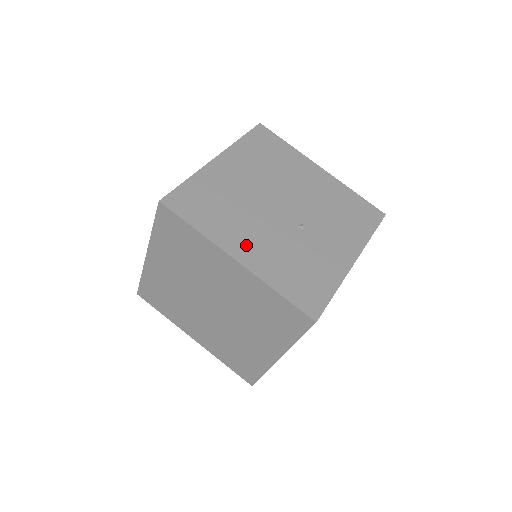
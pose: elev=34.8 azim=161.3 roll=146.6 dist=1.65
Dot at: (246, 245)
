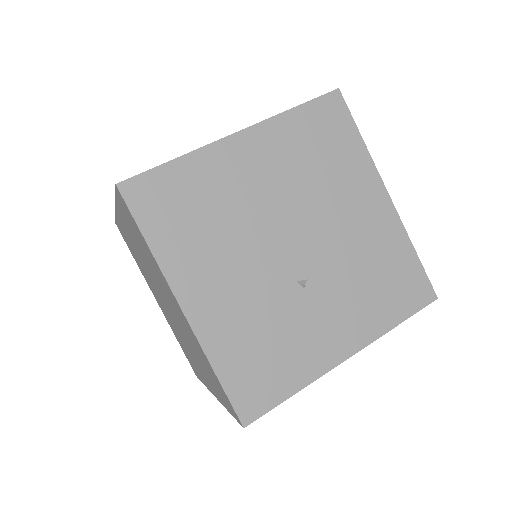
Dot at: (208, 290)
